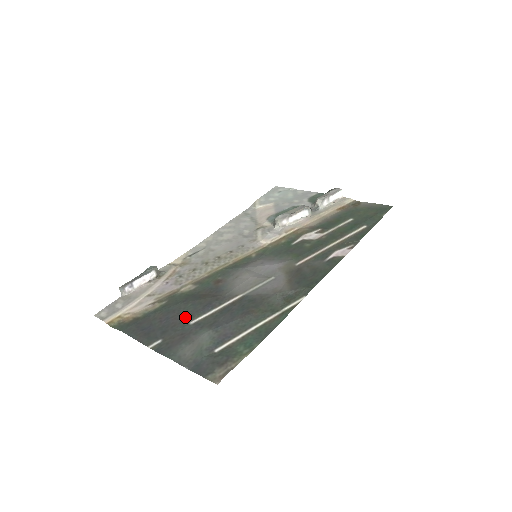
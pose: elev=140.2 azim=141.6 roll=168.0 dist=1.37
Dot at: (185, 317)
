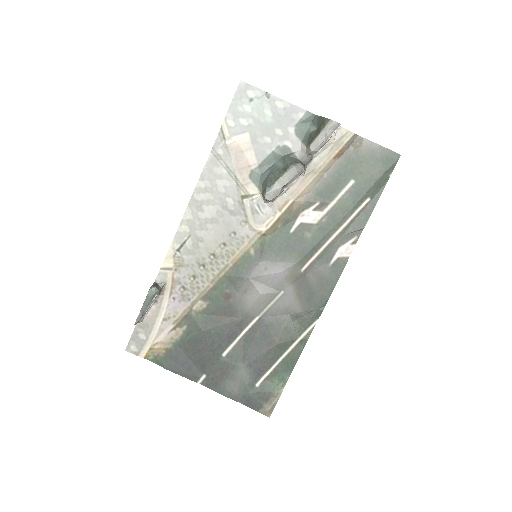
Dot at: (215, 349)
